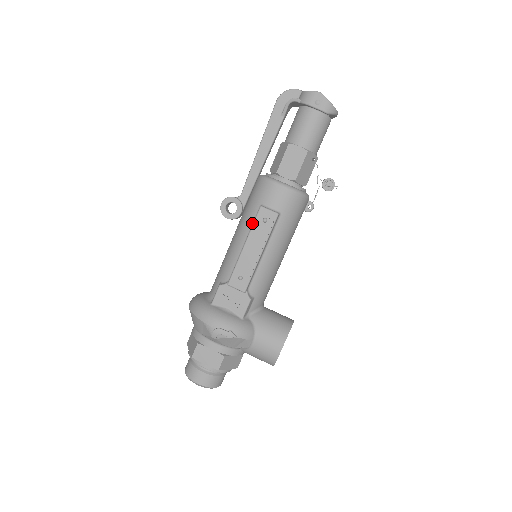
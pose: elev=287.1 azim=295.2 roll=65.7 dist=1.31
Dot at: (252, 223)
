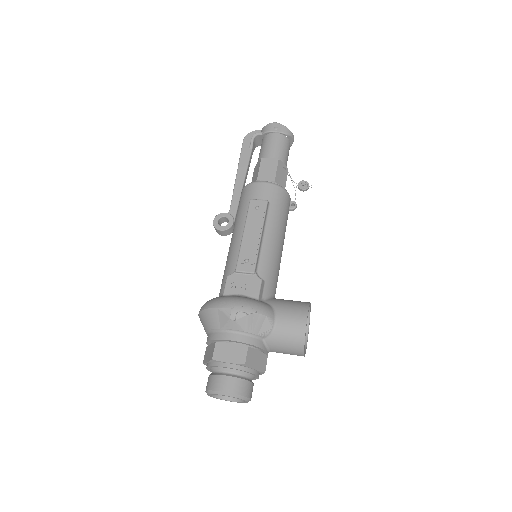
Dot at: occluded
